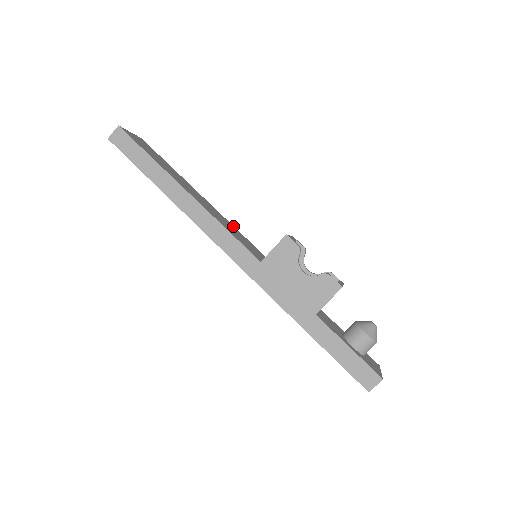
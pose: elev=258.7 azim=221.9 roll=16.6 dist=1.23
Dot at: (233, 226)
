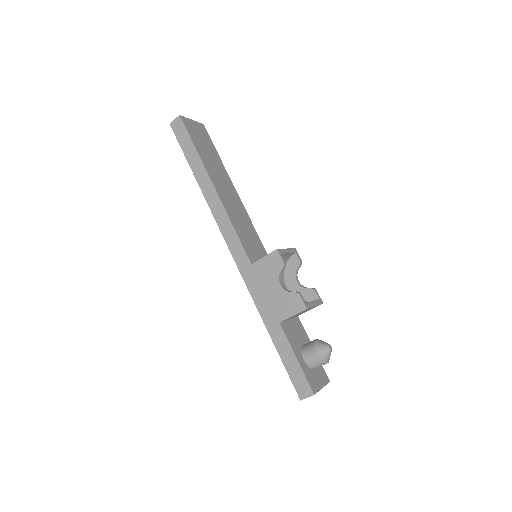
Dot at: (251, 223)
